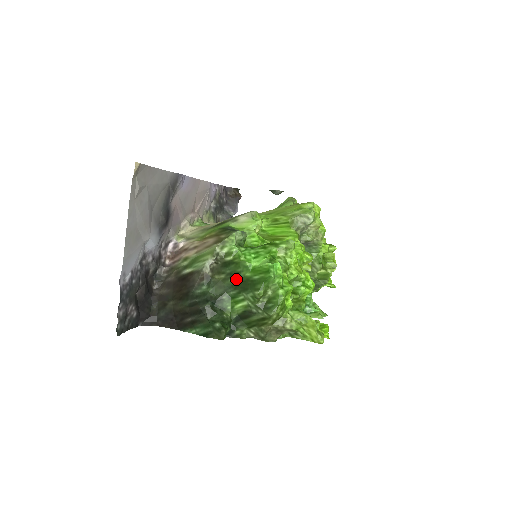
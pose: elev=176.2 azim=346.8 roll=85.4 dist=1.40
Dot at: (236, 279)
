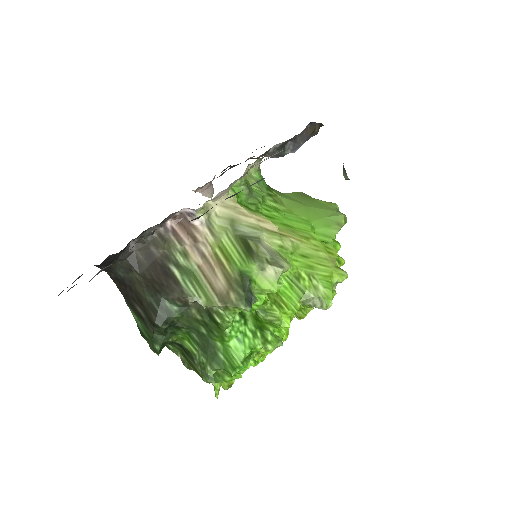
Dot at: (206, 333)
